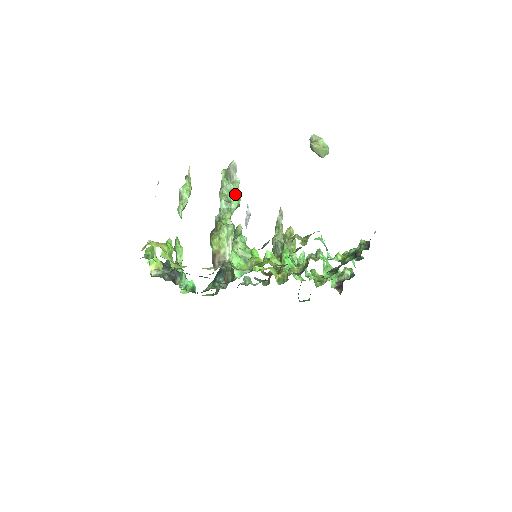
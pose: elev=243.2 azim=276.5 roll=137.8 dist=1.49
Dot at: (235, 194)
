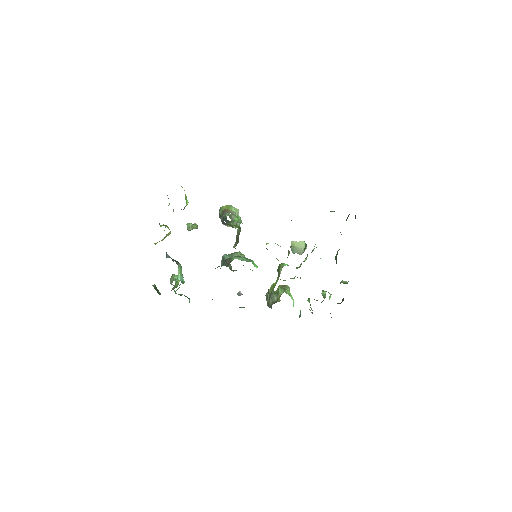
Dot at: occluded
